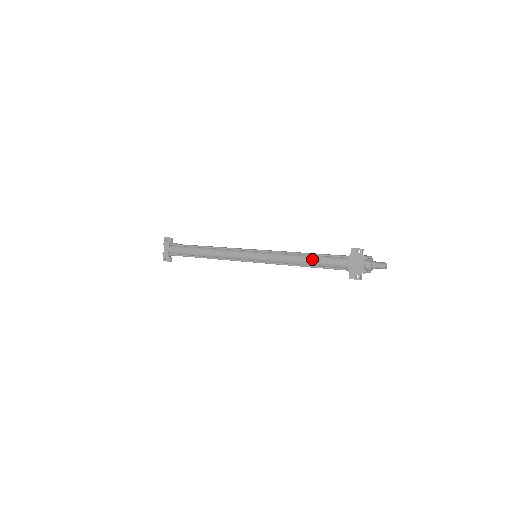
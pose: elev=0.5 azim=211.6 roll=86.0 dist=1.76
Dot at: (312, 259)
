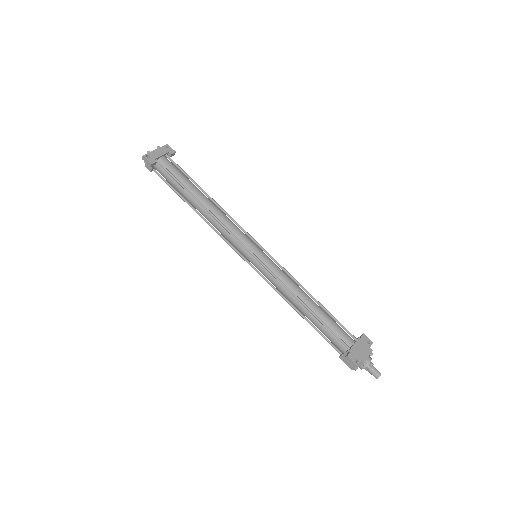
Dot at: (320, 309)
